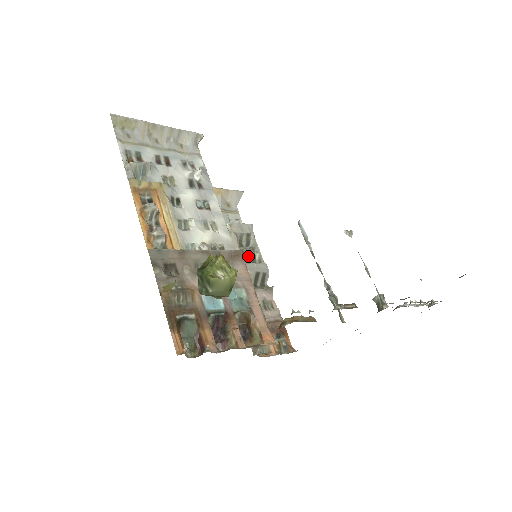
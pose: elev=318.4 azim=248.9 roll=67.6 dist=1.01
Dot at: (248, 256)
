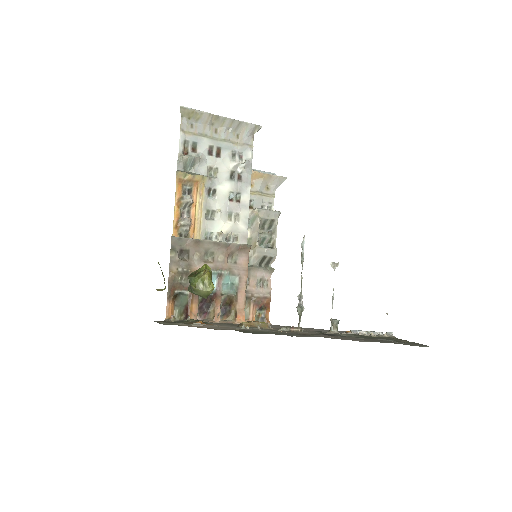
Dot at: (264, 239)
